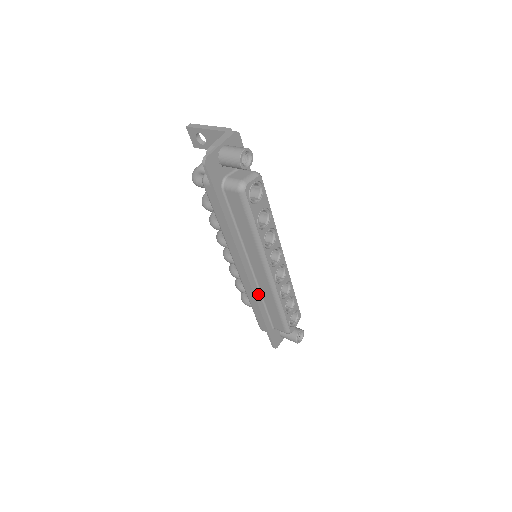
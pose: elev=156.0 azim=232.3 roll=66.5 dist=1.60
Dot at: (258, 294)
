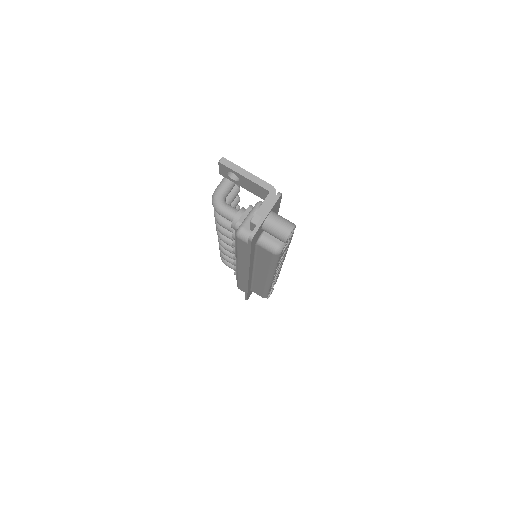
Dot at: (250, 282)
